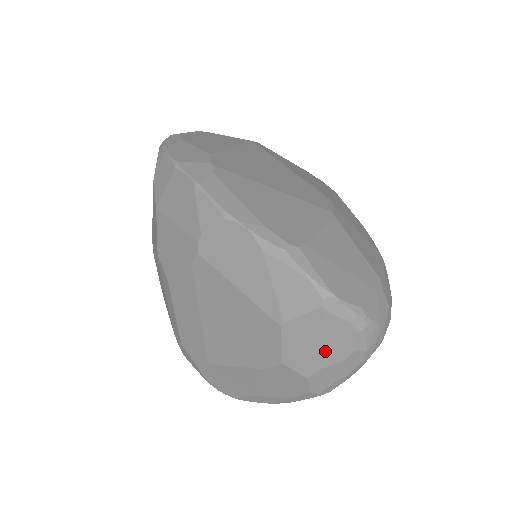
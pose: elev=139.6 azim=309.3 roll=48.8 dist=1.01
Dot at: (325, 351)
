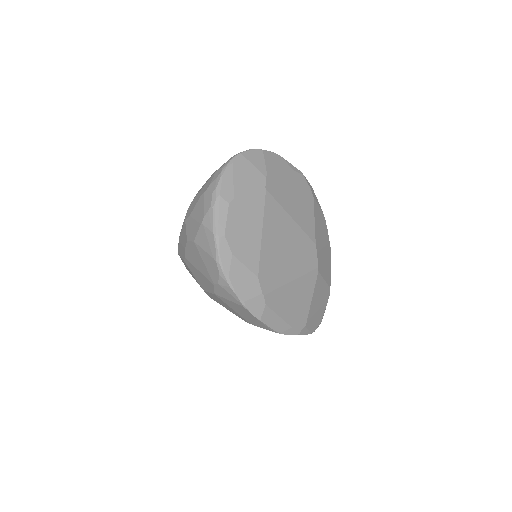
Dot at: occluded
